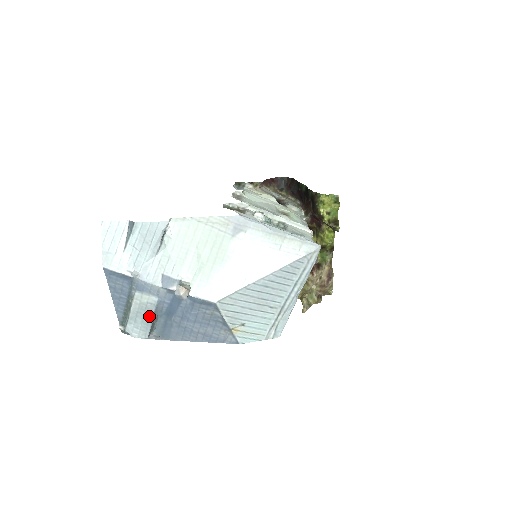
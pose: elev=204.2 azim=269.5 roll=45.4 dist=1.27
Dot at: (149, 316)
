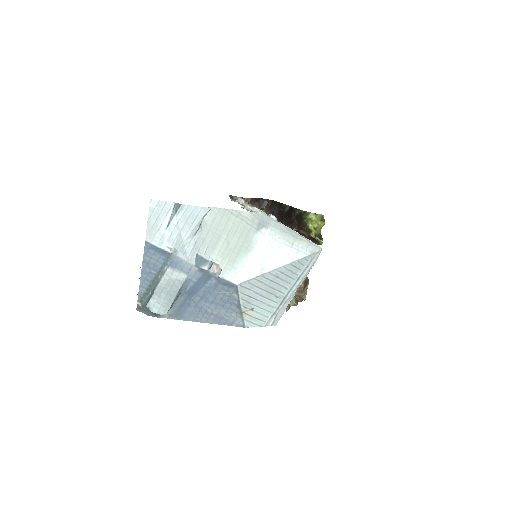
Dot at: (174, 293)
